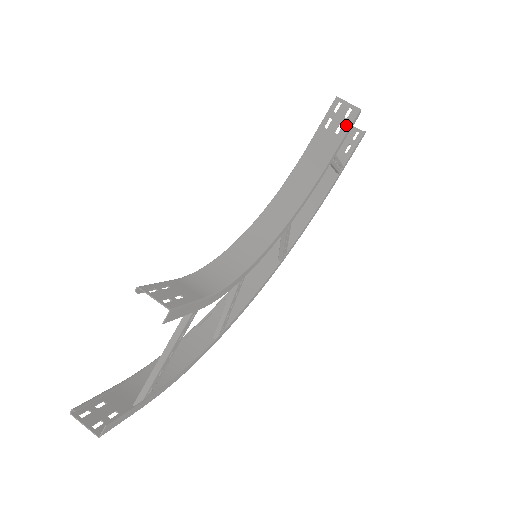
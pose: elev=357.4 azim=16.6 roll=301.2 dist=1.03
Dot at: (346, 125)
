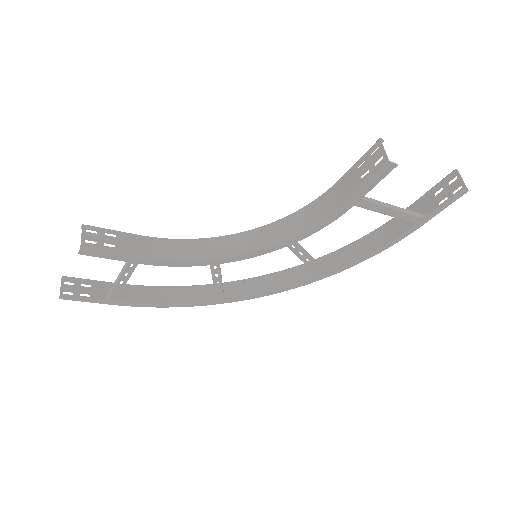
Dot at: (371, 173)
